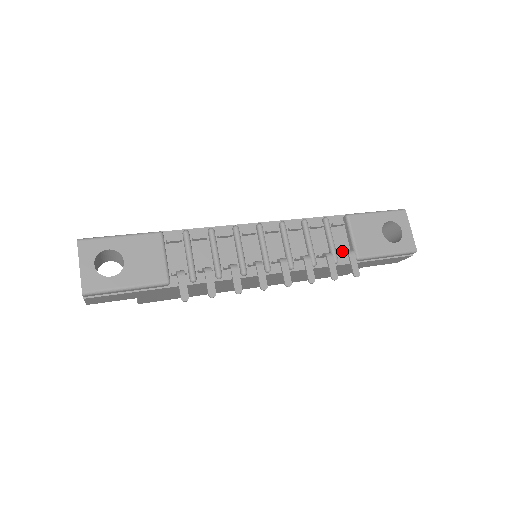
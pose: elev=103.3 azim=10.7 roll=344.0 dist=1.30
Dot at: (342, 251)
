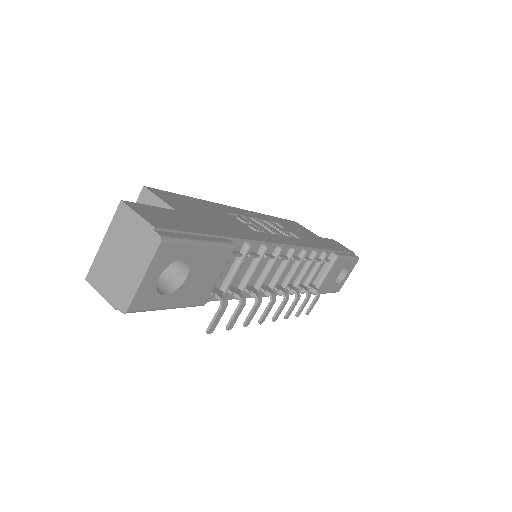
Dot at: occluded
